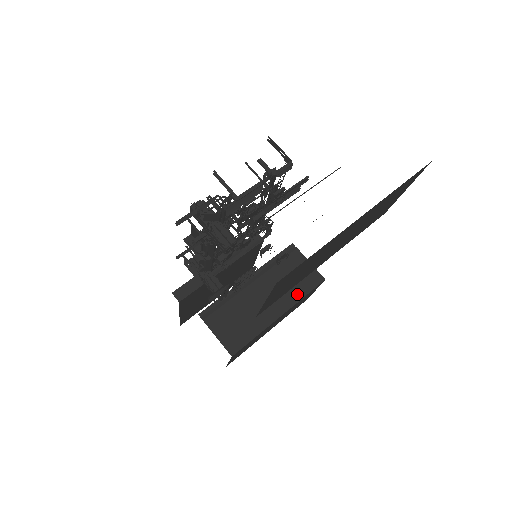
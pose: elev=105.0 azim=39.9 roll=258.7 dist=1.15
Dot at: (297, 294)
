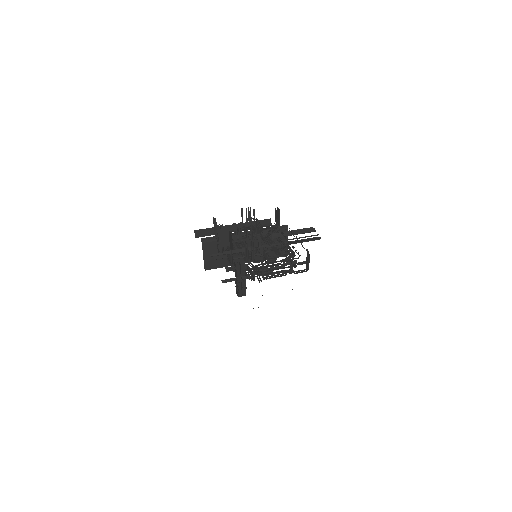
Dot at: occluded
